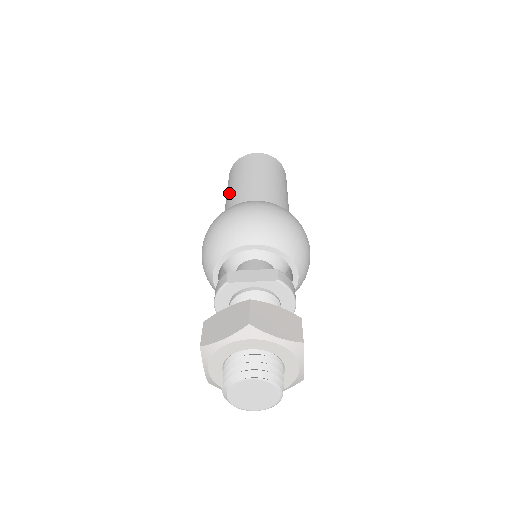
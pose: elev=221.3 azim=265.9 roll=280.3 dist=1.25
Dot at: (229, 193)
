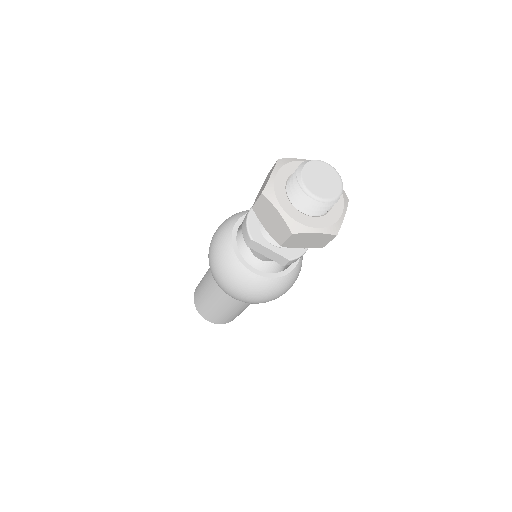
Dot at: occluded
